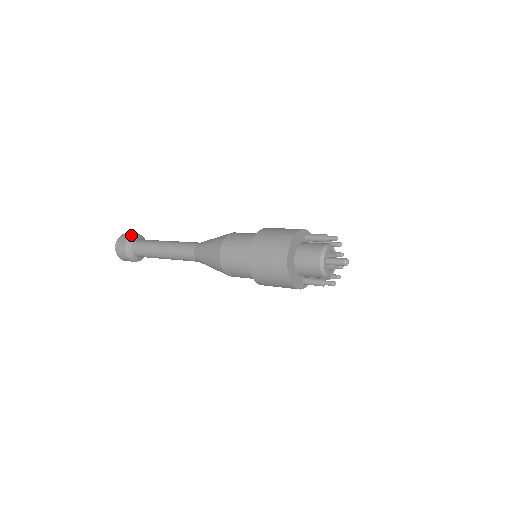
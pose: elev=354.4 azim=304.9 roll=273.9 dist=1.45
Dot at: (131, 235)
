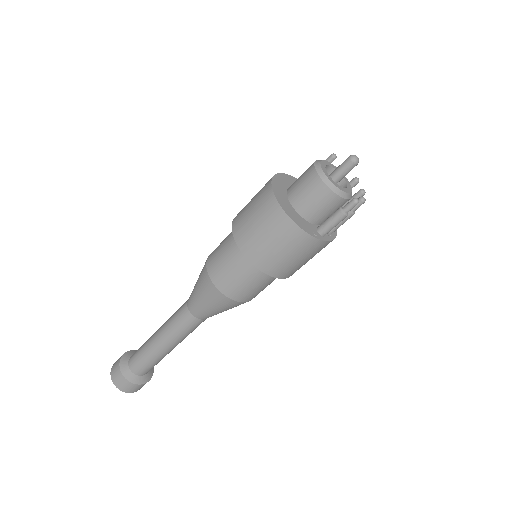
Dot at: (128, 351)
